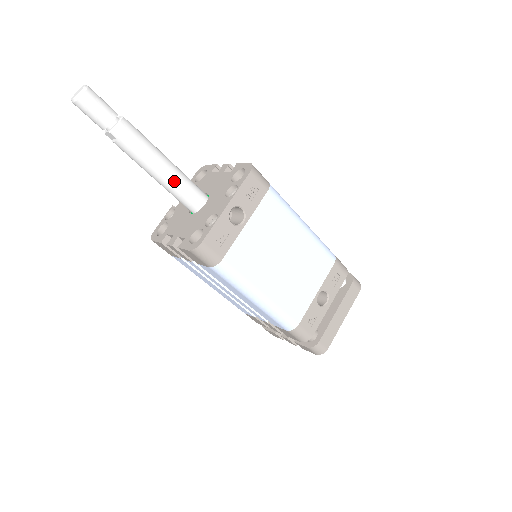
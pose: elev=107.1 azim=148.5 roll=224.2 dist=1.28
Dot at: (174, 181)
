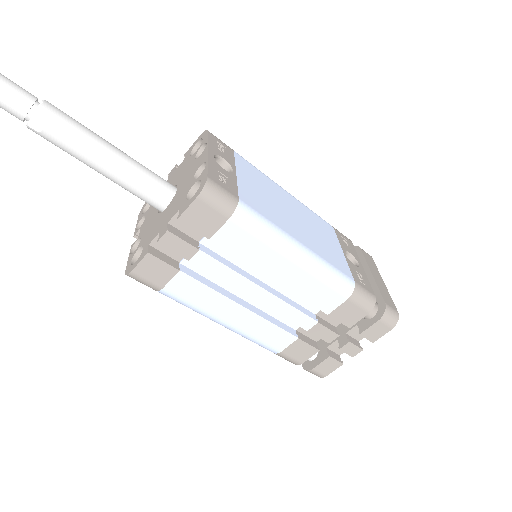
Dot at: (132, 164)
